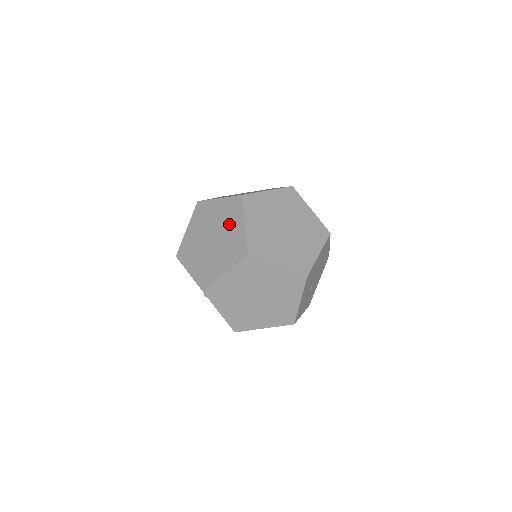
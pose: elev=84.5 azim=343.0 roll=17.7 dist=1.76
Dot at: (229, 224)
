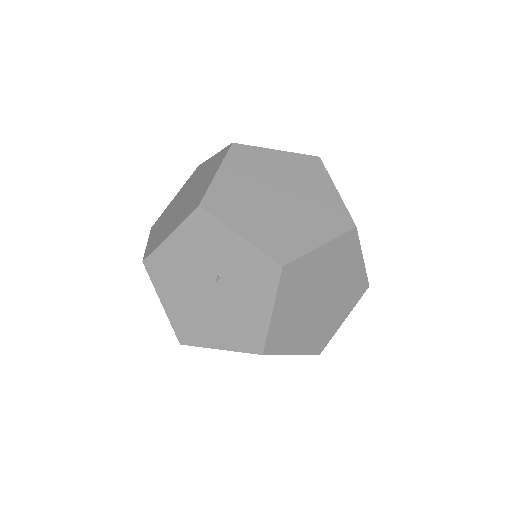
Dot at: (217, 253)
